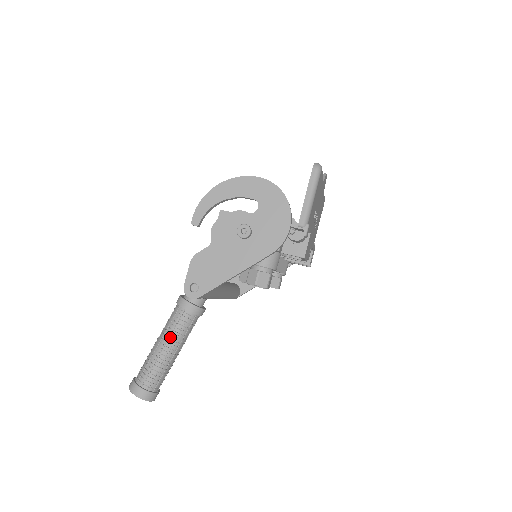
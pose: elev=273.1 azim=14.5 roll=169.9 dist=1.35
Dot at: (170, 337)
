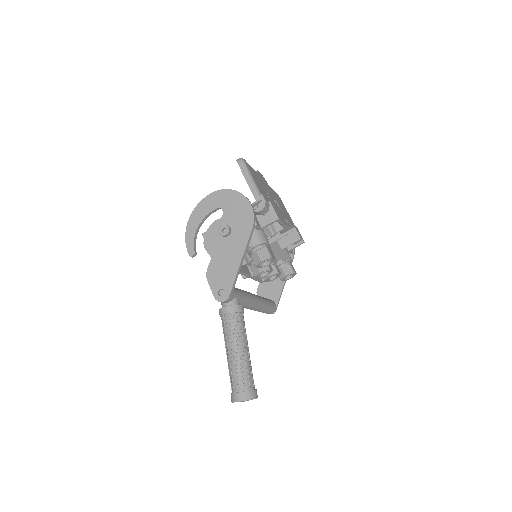
Dot at: (232, 341)
